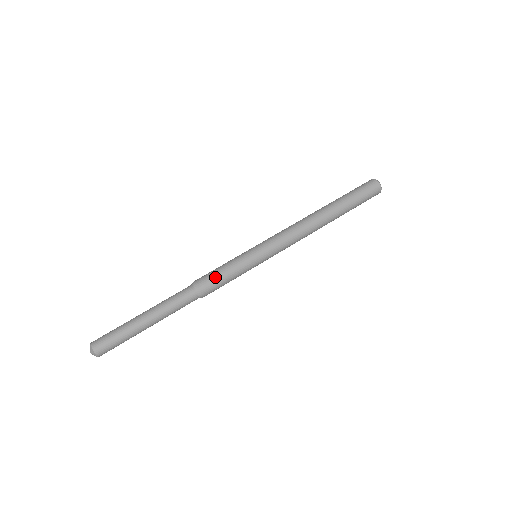
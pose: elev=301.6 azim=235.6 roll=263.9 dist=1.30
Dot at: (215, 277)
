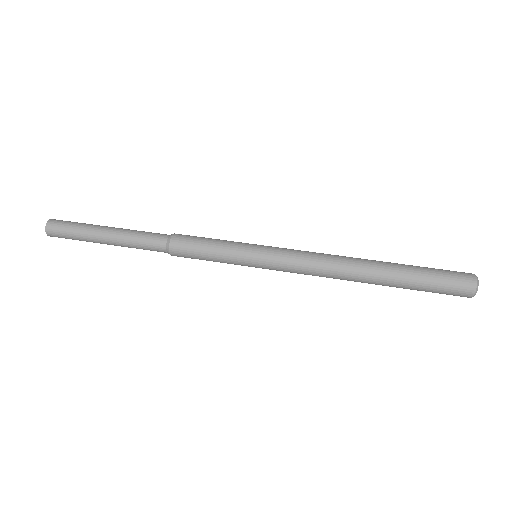
Dot at: (192, 252)
